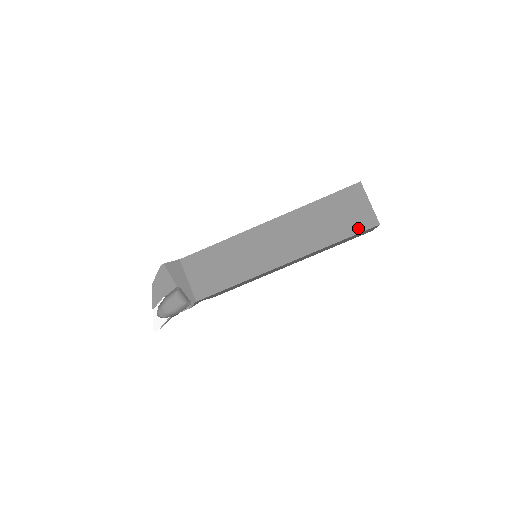
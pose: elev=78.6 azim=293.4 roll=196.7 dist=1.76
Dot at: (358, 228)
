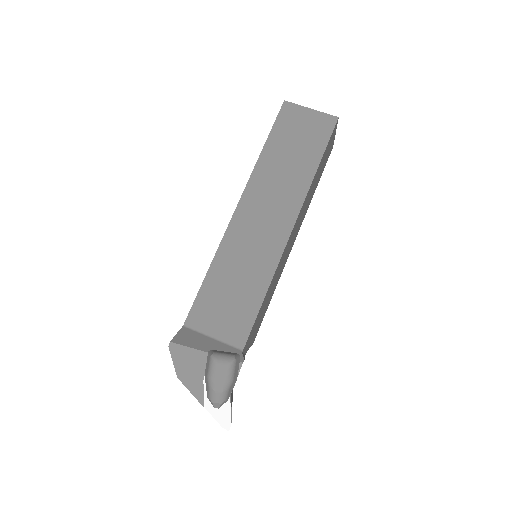
Dot at: (324, 137)
